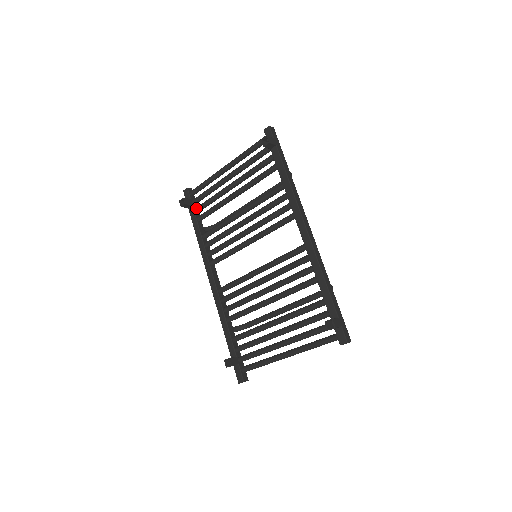
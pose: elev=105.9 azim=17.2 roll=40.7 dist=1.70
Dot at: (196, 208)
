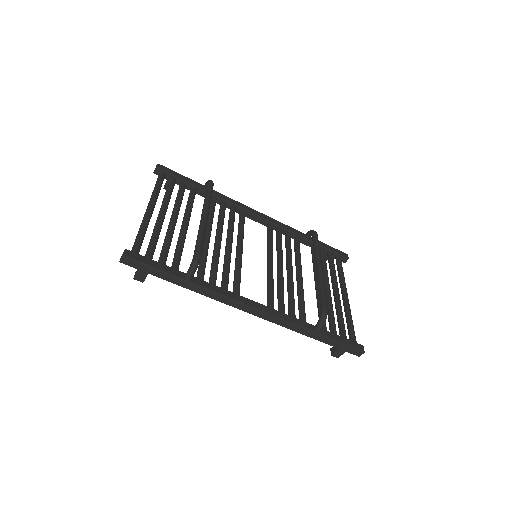
Dot at: occluded
